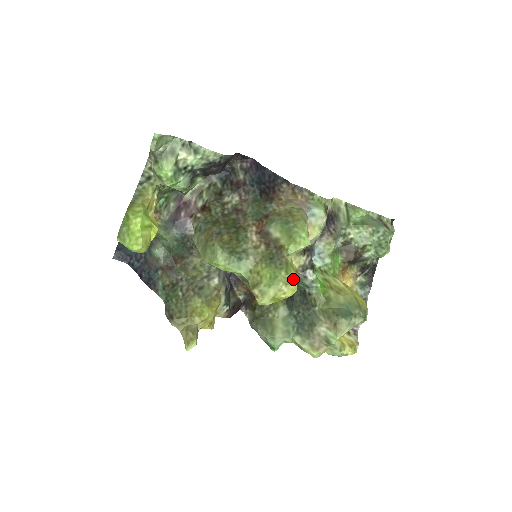
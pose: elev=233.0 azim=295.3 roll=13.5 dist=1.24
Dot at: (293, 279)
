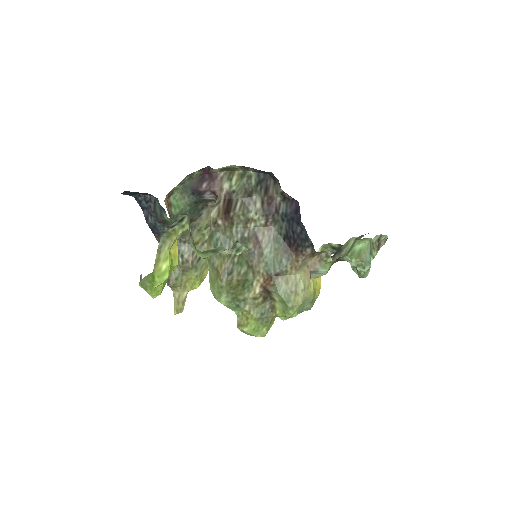
Dot at: occluded
